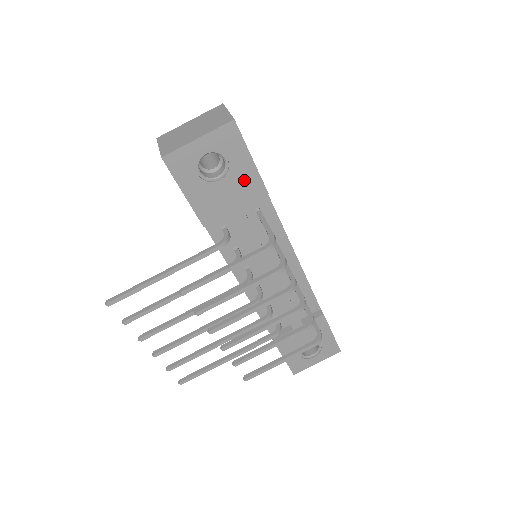
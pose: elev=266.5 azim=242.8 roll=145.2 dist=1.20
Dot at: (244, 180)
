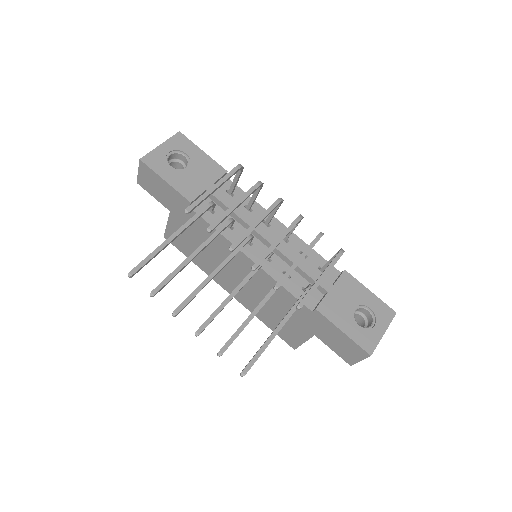
Dot at: (205, 165)
